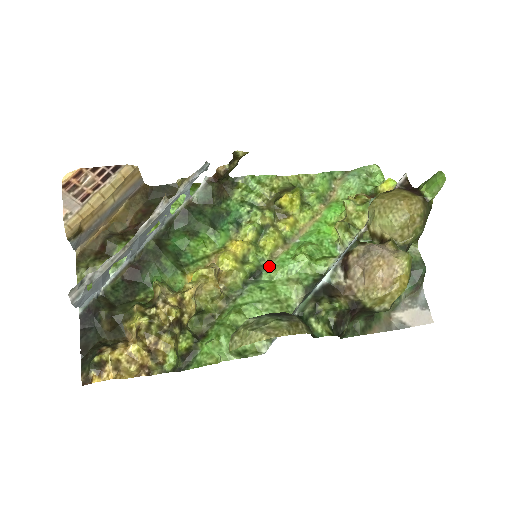
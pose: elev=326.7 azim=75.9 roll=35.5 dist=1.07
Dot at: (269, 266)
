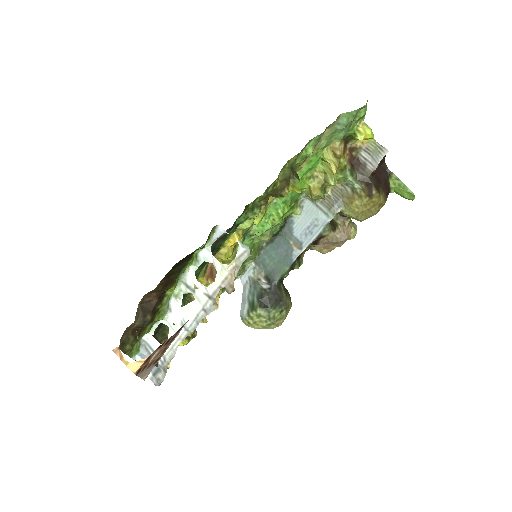
Dot at: (251, 232)
